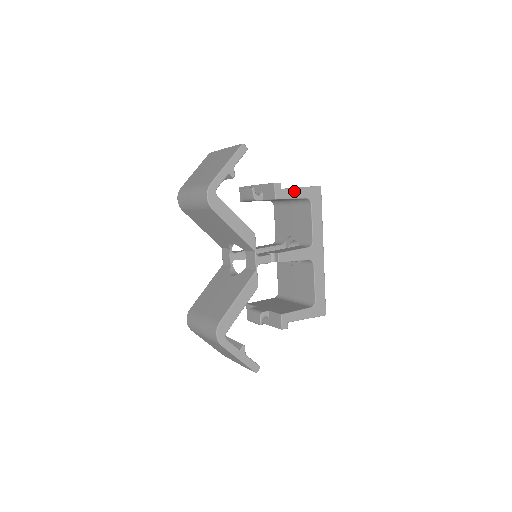
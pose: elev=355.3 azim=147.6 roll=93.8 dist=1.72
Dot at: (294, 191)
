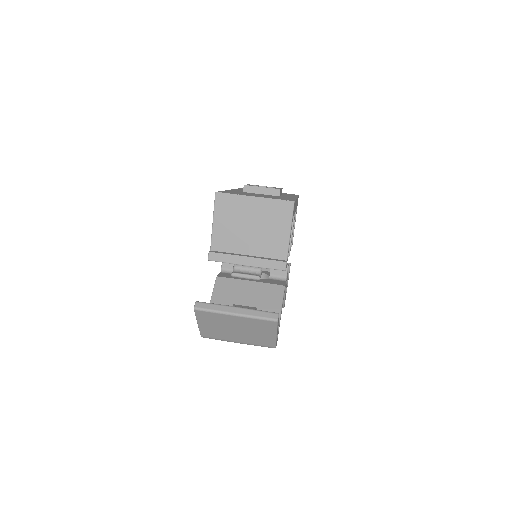
Dot at: (289, 243)
